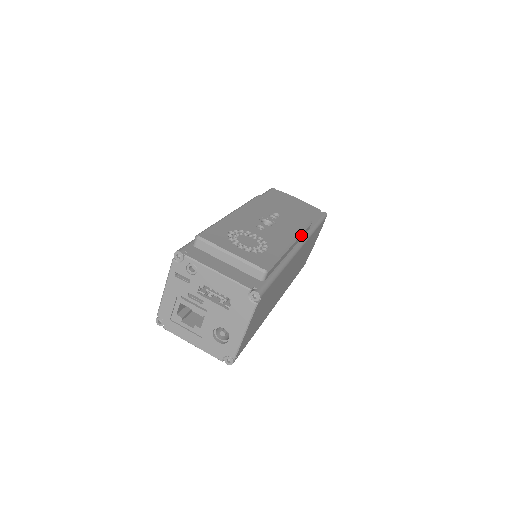
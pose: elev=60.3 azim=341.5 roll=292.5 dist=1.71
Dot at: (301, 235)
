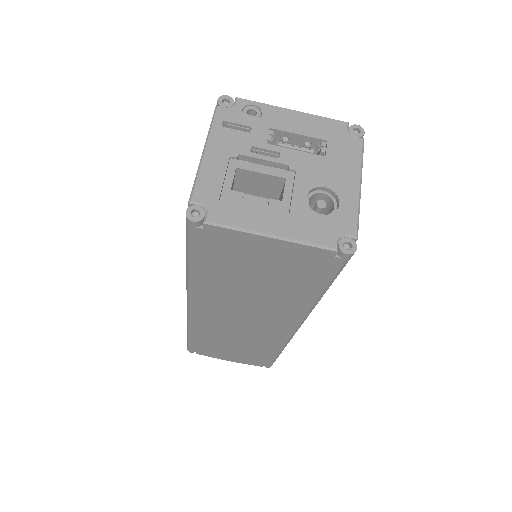
Dot at: occluded
